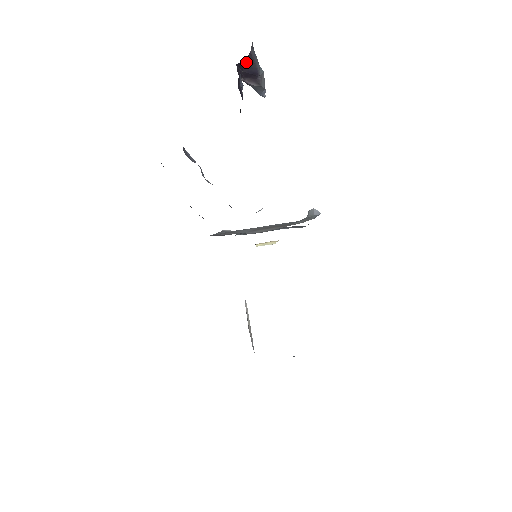
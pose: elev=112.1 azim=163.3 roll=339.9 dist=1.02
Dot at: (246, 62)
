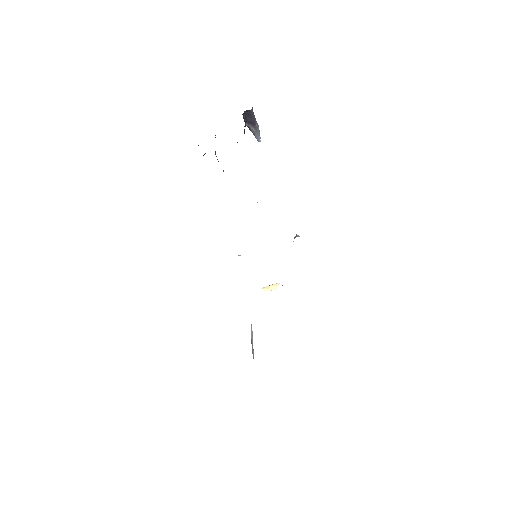
Dot at: (249, 115)
